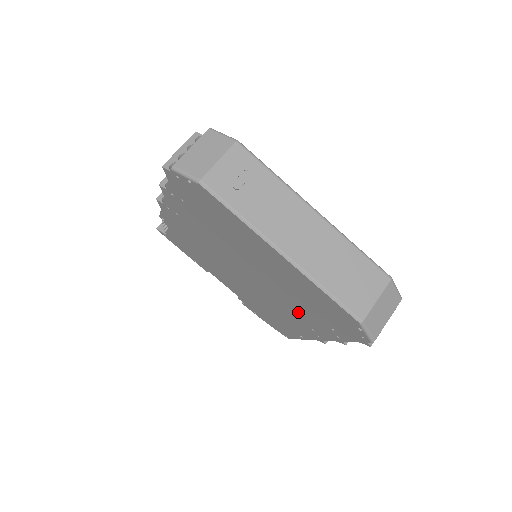
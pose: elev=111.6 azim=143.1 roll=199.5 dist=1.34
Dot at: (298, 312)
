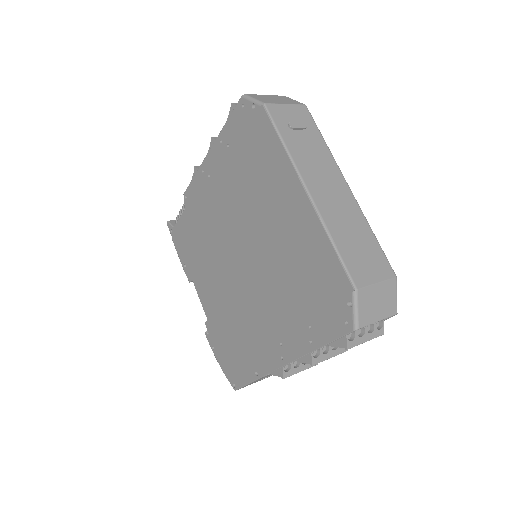
Dot at: (276, 310)
